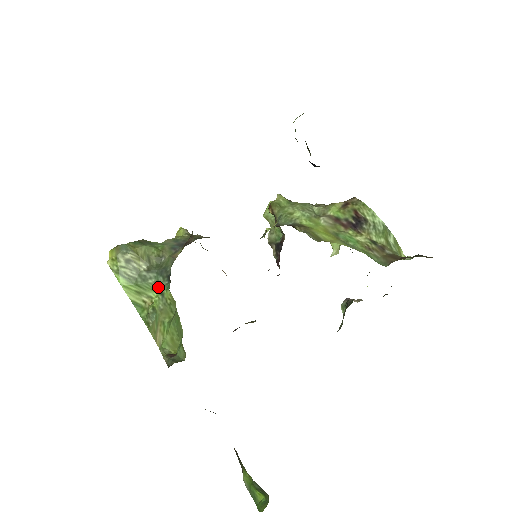
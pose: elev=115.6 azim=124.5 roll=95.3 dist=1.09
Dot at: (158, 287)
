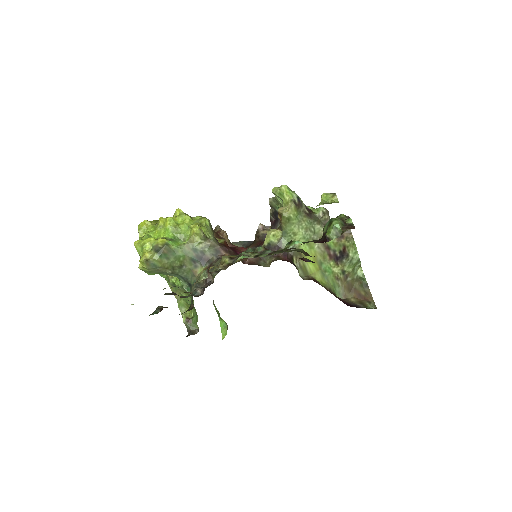
Dot at: (179, 280)
